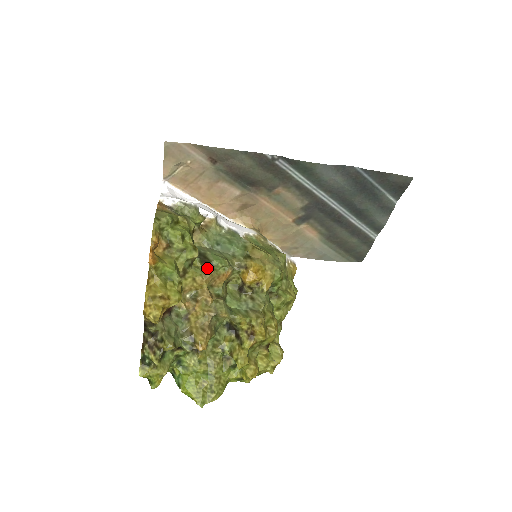
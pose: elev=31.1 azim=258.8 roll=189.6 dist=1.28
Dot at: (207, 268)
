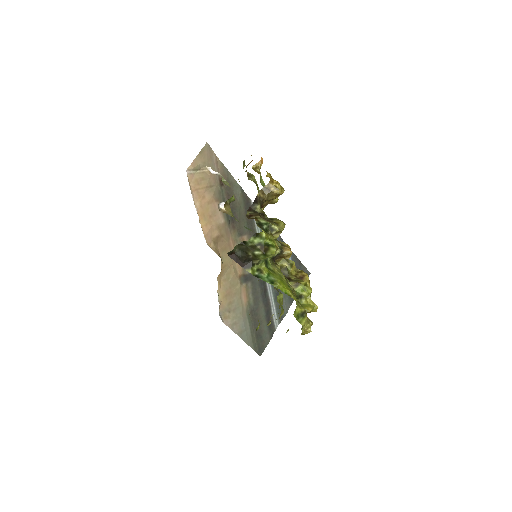
Dot at: occluded
